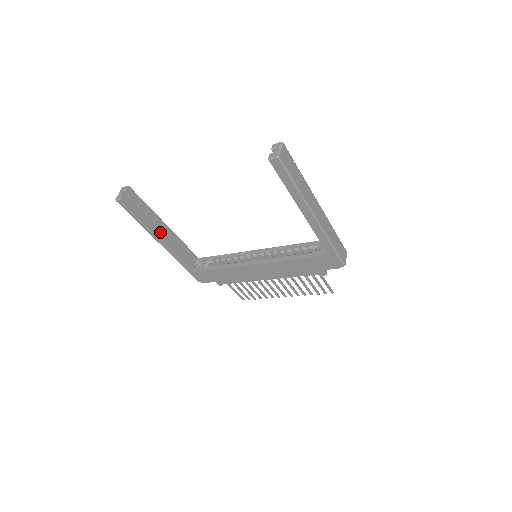
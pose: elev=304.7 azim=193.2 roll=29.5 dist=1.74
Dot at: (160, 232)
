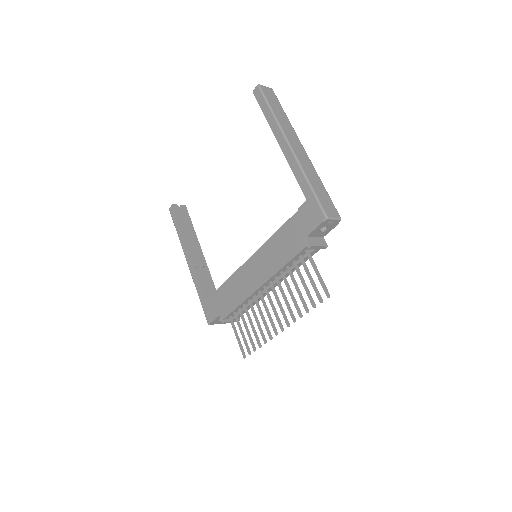
Dot at: (191, 247)
